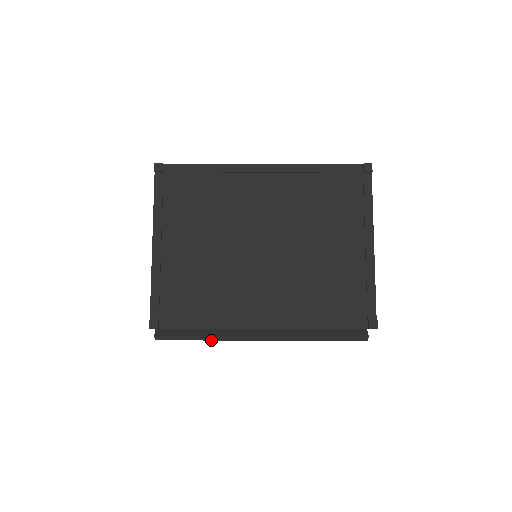
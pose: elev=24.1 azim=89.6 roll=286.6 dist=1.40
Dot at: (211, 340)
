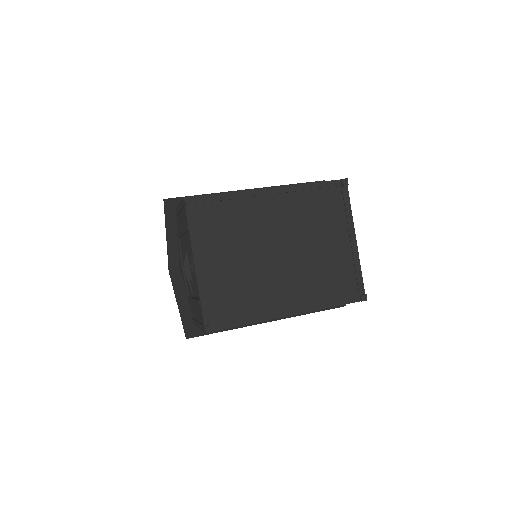
Dot at: (231, 329)
